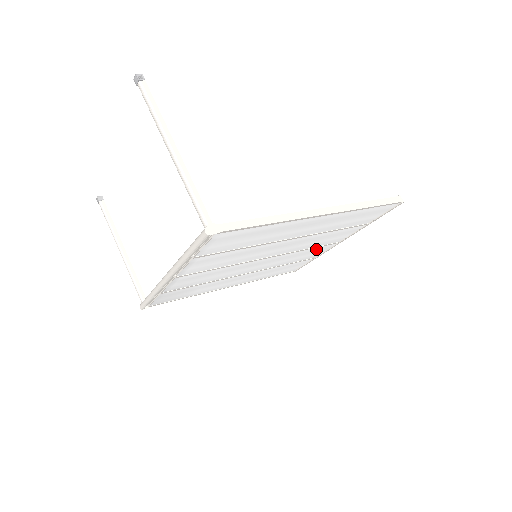
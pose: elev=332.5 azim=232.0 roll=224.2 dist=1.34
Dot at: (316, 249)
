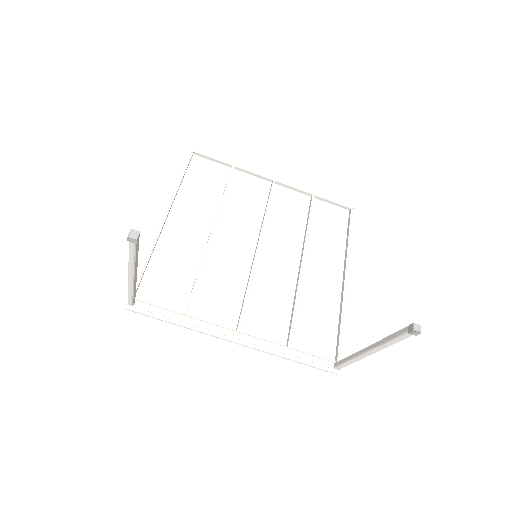
Dot at: (260, 195)
